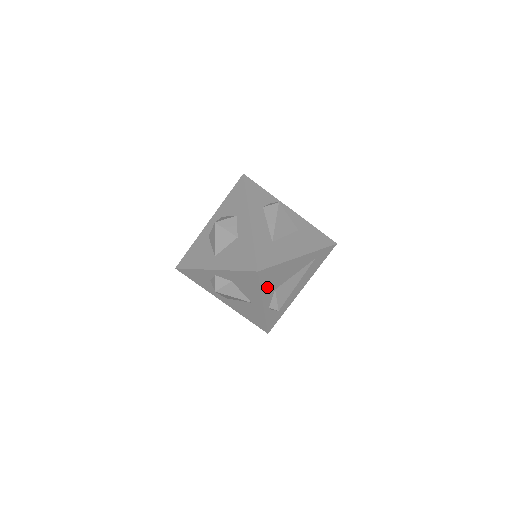
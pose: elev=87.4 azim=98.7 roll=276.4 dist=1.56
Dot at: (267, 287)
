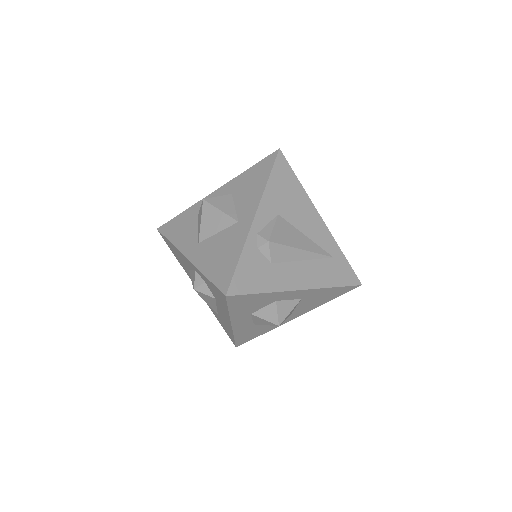
Dot at: (274, 192)
